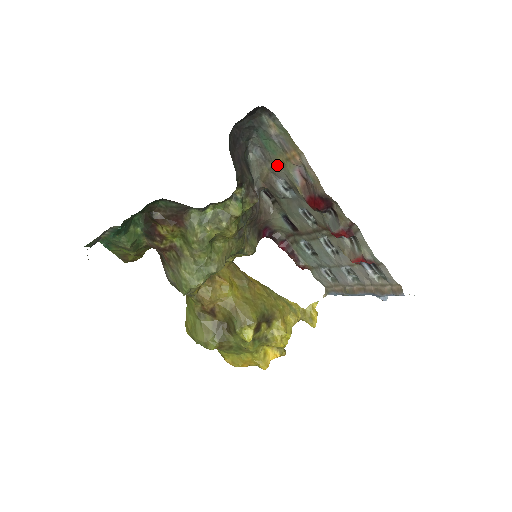
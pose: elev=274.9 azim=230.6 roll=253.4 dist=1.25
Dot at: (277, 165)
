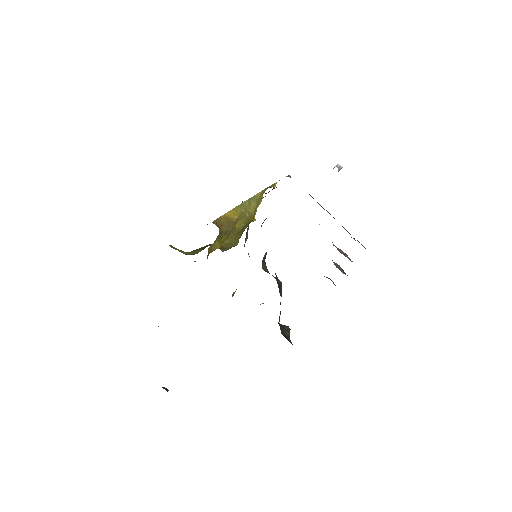
Dot at: occluded
